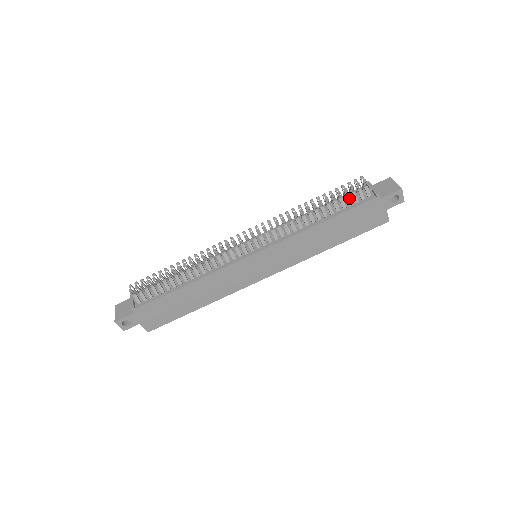
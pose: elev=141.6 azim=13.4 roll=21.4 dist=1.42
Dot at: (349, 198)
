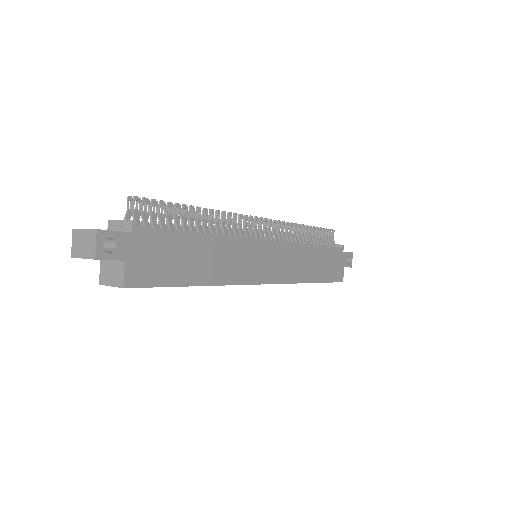
Dot at: (325, 240)
